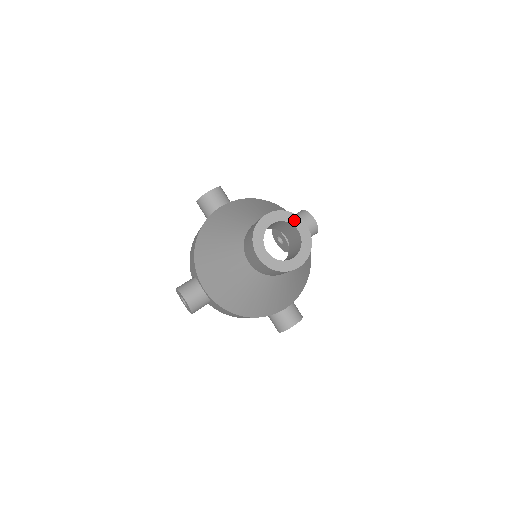
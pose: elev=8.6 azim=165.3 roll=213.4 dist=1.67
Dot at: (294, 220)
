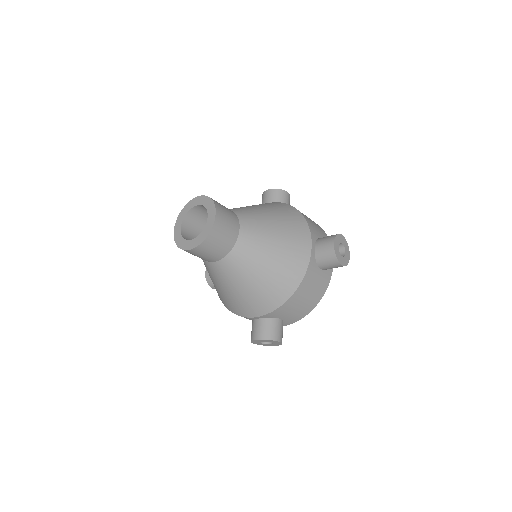
Dot at: (211, 207)
